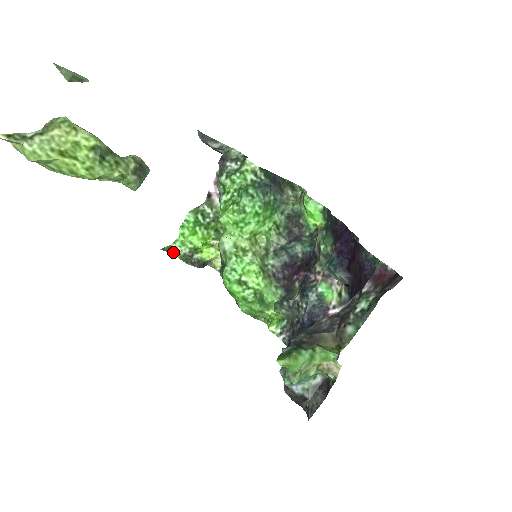
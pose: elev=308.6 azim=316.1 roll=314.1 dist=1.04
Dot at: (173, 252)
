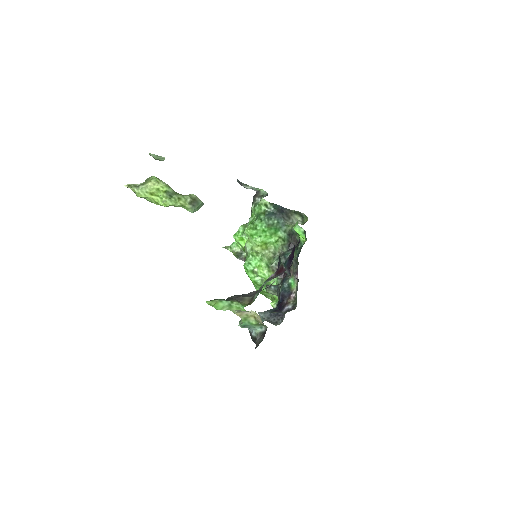
Dot at: (231, 250)
